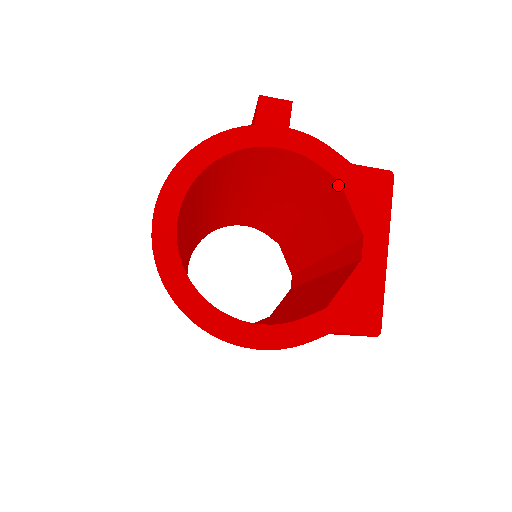
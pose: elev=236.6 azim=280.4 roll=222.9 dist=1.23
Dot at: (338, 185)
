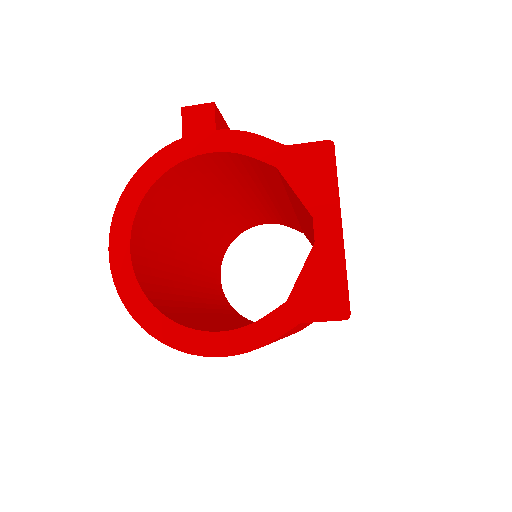
Dot at: (278, 171)
